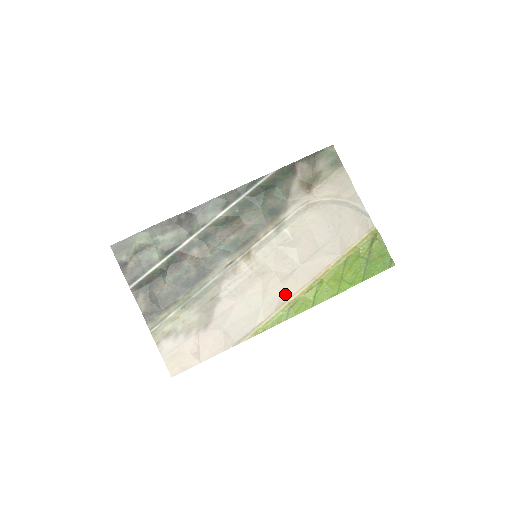
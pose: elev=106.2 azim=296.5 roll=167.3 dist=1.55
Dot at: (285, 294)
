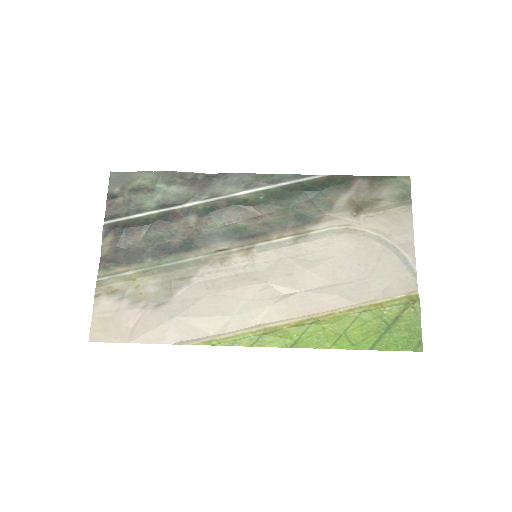
Dot at: (267, 316)
